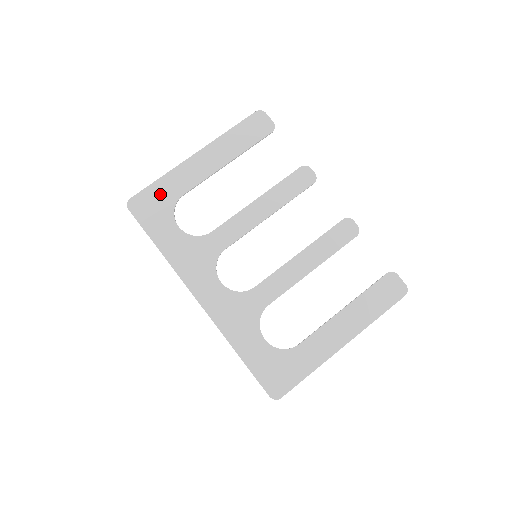
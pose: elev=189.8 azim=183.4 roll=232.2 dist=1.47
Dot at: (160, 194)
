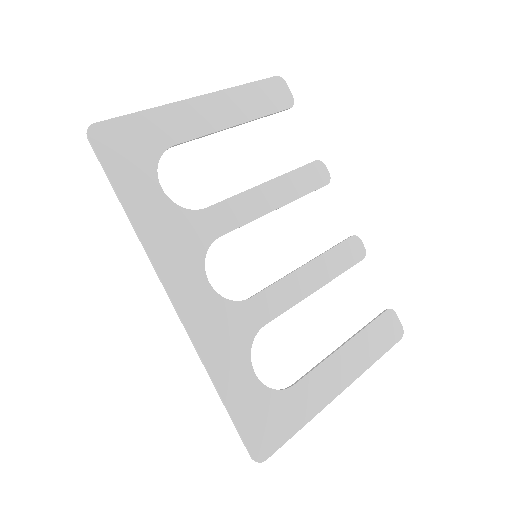
Dot at: (141, 133)
